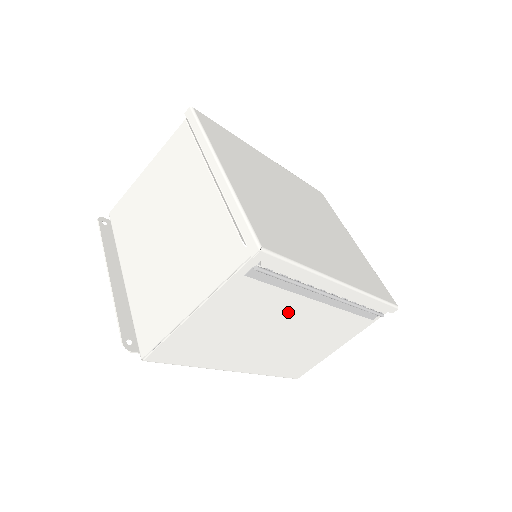
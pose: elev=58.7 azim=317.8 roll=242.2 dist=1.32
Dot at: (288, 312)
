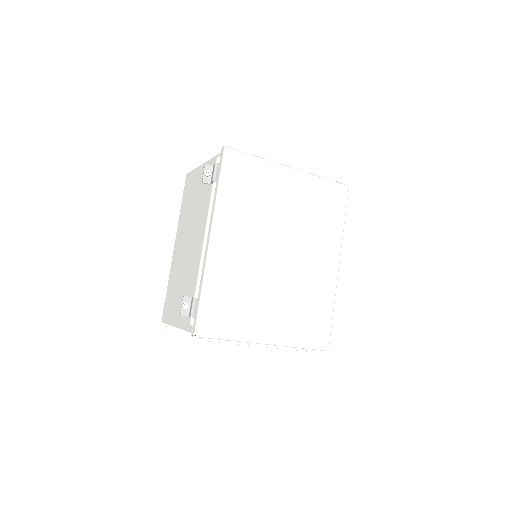
Dot at: occluded
